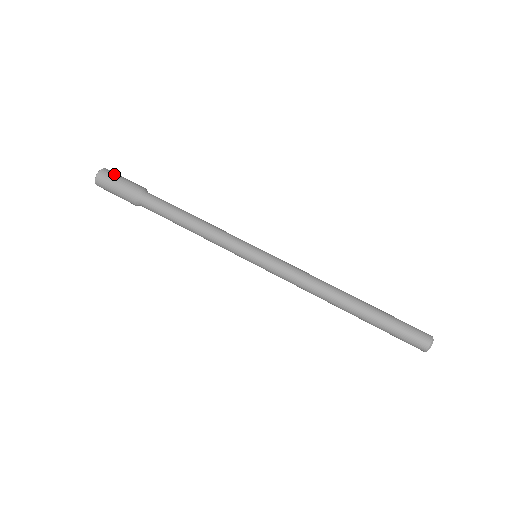
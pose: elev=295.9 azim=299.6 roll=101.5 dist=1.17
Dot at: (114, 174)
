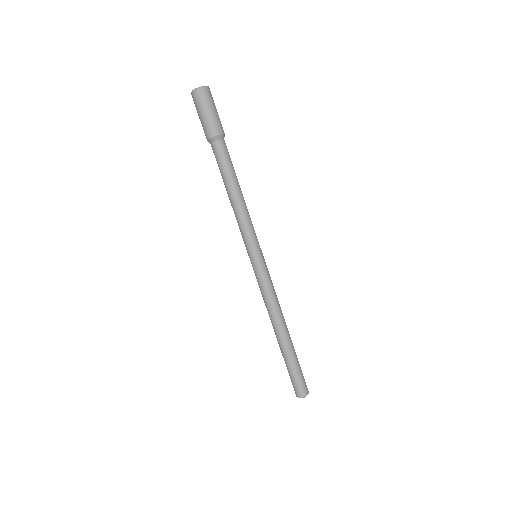
Dot at: (210, 100)
